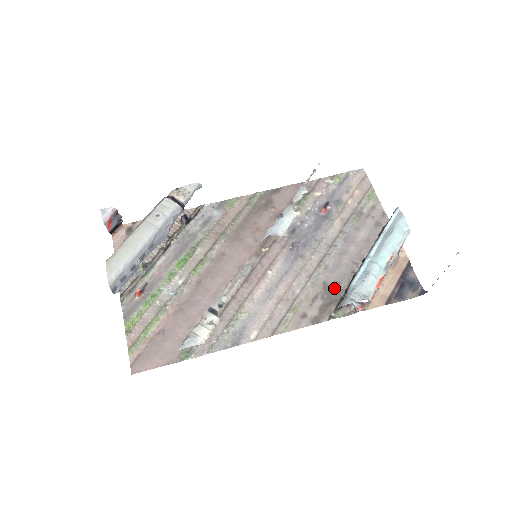
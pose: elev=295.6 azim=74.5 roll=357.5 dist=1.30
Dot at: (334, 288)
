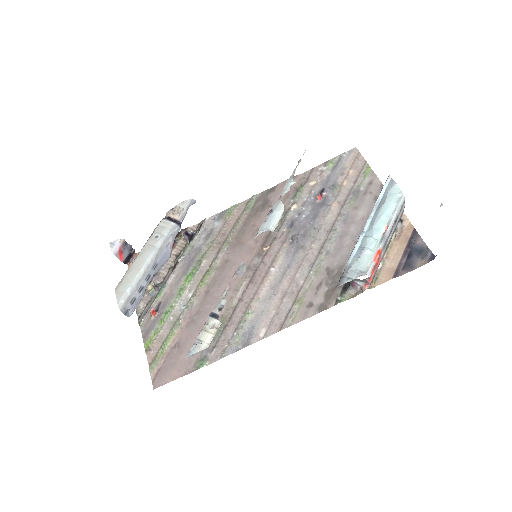
Dot at: (338, 272)
